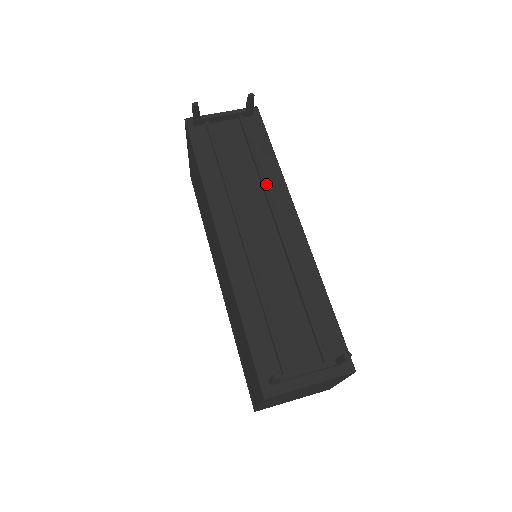
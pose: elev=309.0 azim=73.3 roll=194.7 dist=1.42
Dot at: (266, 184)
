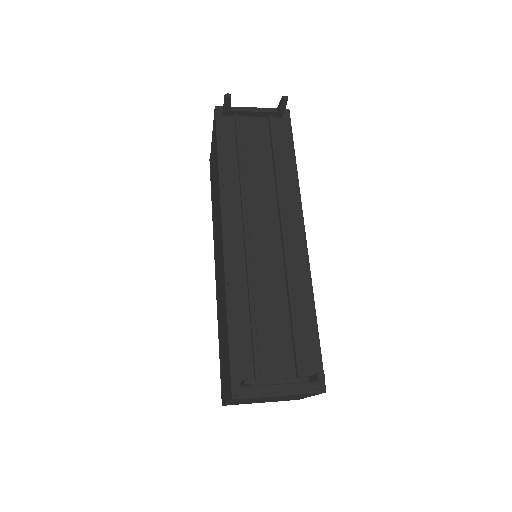
Dot at: (280, 189)
